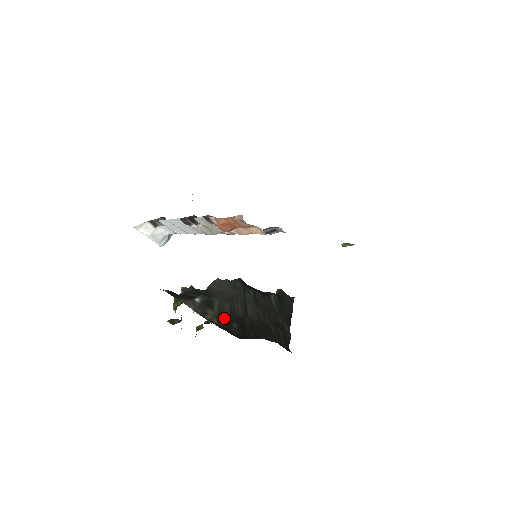
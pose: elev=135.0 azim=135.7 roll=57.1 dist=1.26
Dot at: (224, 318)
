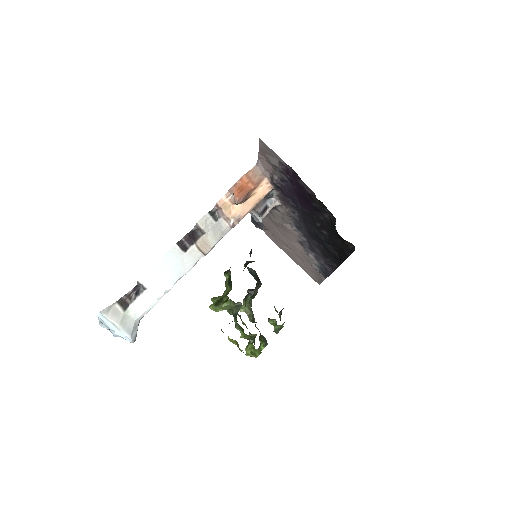
Dot at: occluded
